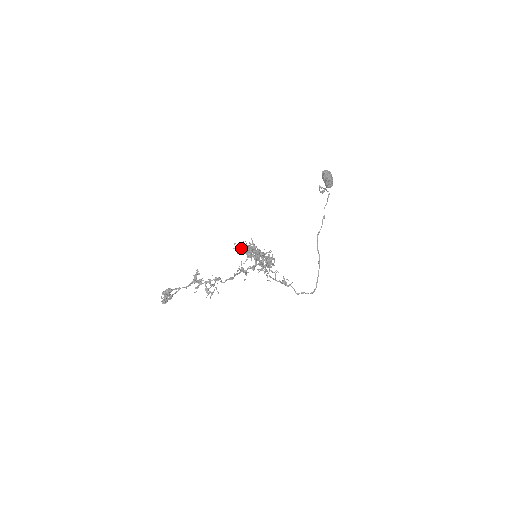
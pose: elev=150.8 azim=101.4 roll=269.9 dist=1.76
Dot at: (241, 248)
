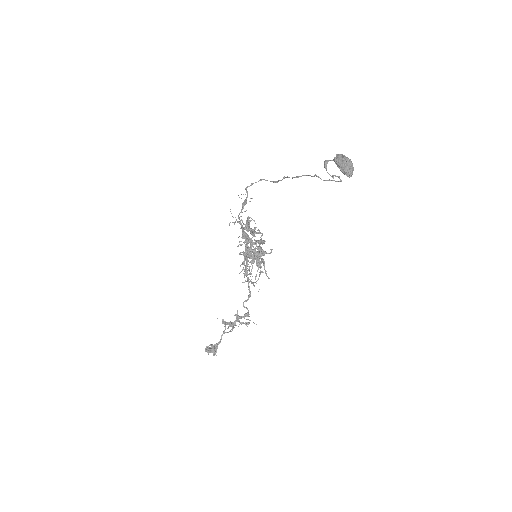
Dot at: (251, 273)
